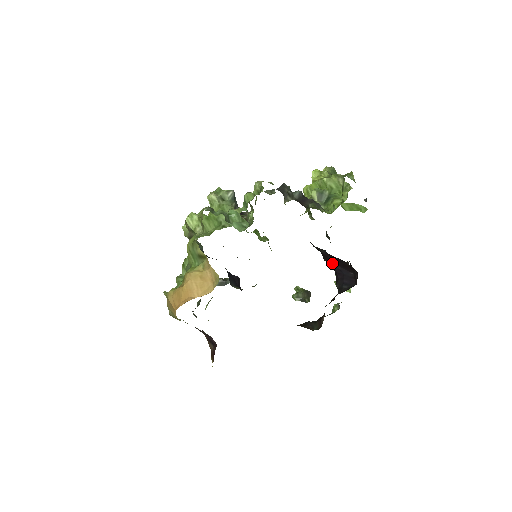
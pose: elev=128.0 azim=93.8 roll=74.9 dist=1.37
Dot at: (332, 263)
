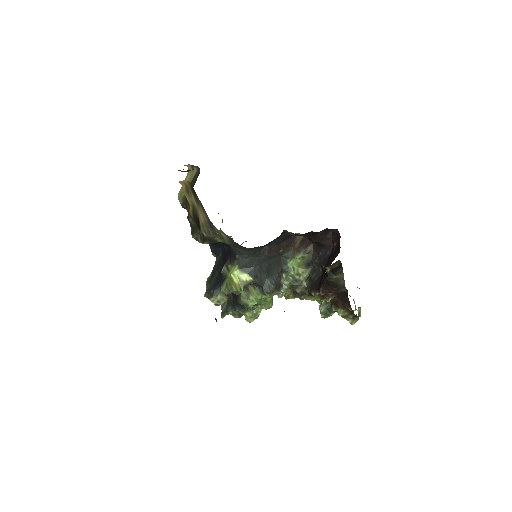
Dot at: occluded
